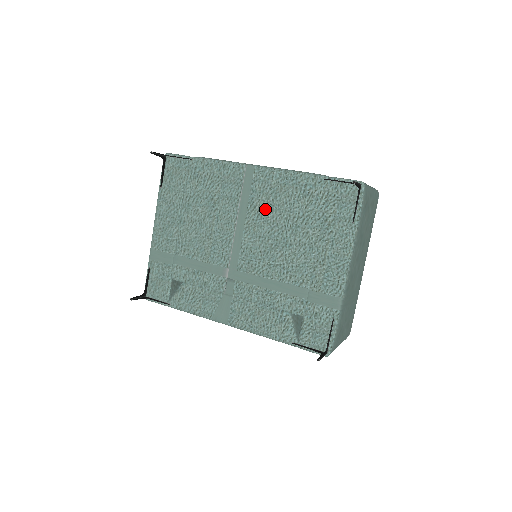
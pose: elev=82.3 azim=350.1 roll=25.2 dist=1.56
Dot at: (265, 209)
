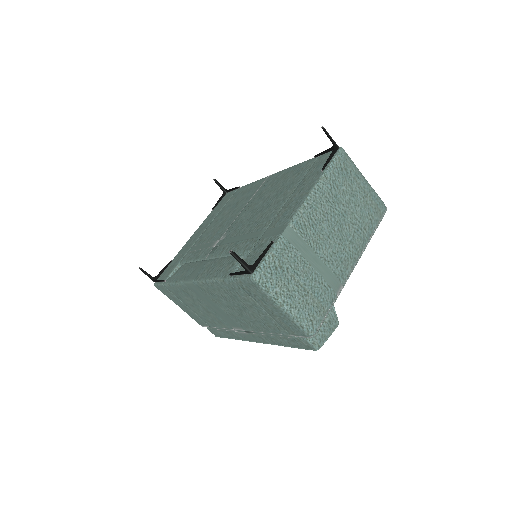
Dot at: (266, 192)
